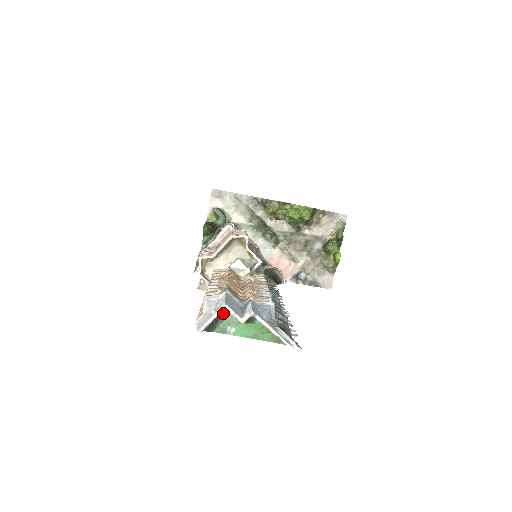
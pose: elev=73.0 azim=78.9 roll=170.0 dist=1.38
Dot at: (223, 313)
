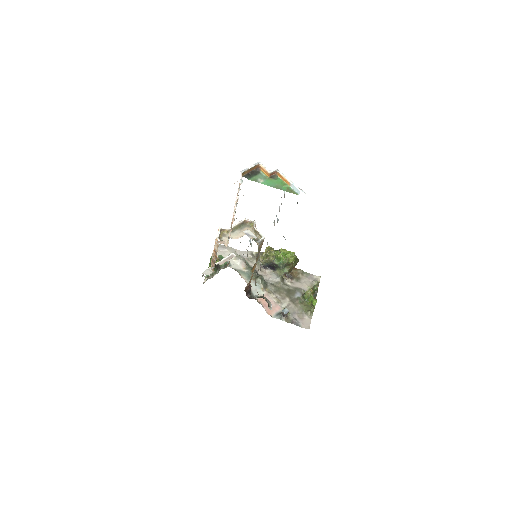
Dot at: (256, 171)
